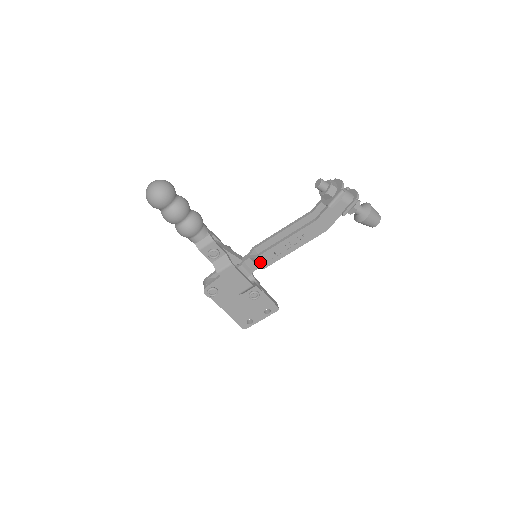
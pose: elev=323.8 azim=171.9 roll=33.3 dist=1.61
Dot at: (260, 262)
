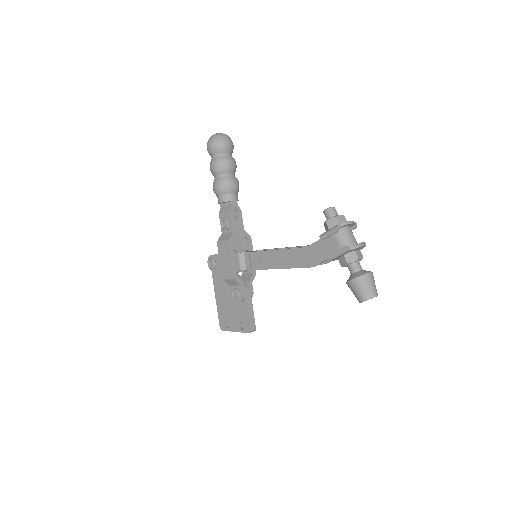
Dot at: (251, 260)
